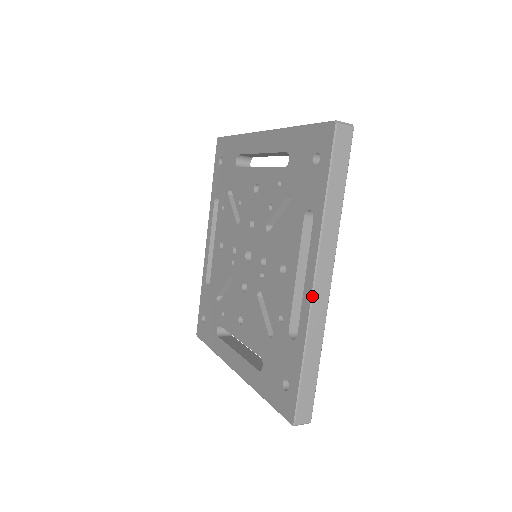
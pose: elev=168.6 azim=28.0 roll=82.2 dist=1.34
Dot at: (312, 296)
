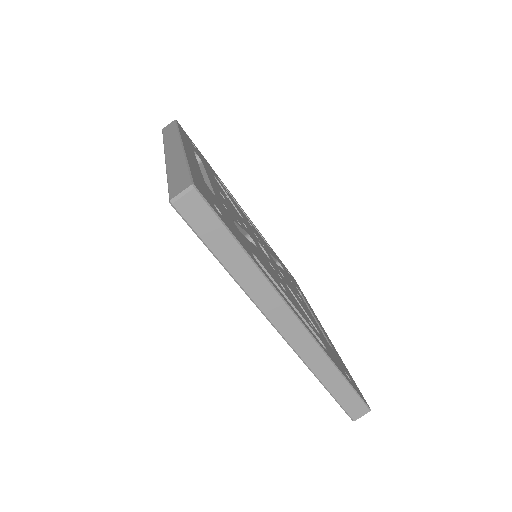
Dot at: (288, 343)
